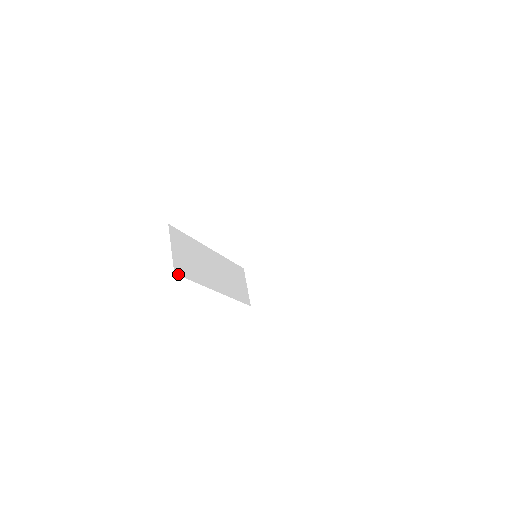
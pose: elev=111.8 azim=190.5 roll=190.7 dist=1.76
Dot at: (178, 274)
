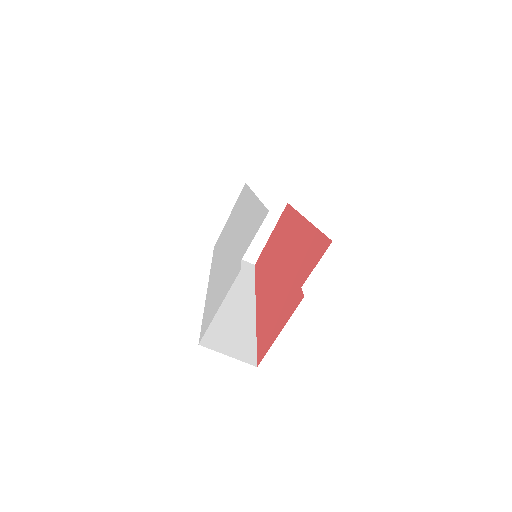
Dot at: (255, 361)
